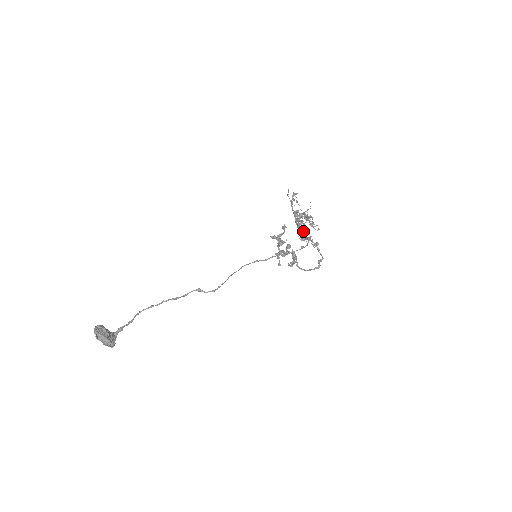
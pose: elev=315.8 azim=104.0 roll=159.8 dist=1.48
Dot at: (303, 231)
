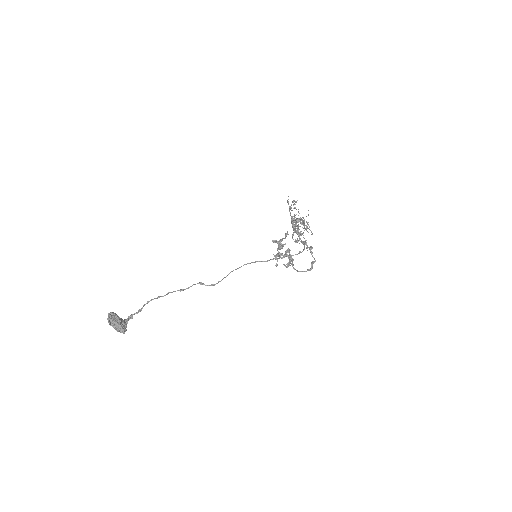
Dot at: (299, 235)
